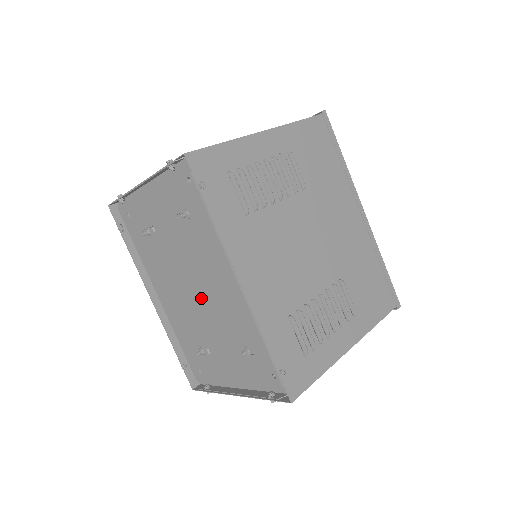
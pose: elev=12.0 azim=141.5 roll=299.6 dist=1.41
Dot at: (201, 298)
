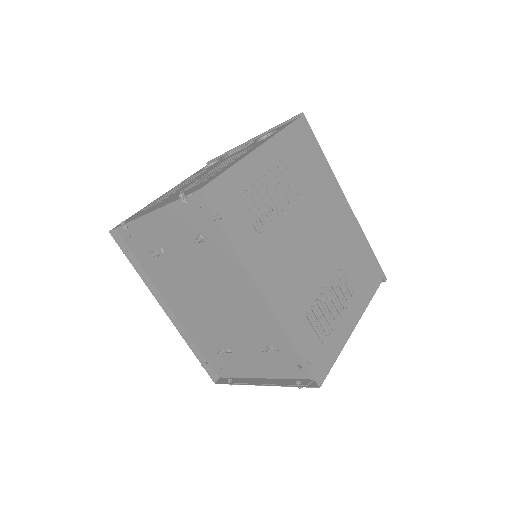
Dot at: (220, 308)
